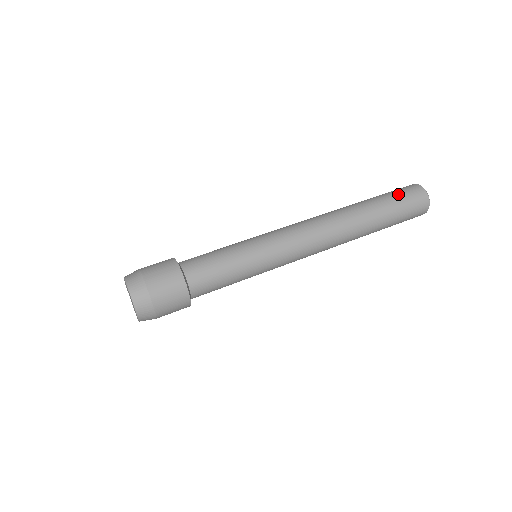
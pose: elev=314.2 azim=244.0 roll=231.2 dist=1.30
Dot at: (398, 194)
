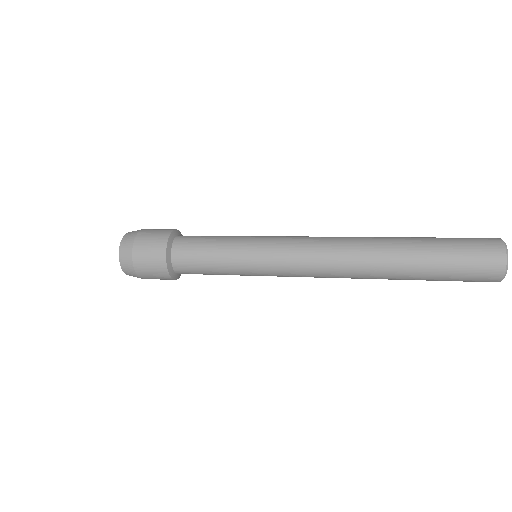
Dot at: occluded
